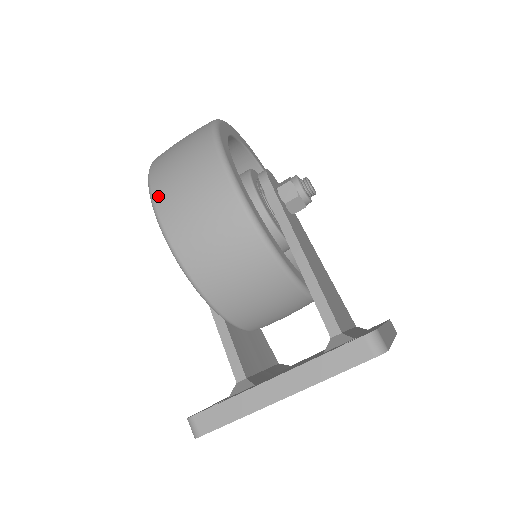
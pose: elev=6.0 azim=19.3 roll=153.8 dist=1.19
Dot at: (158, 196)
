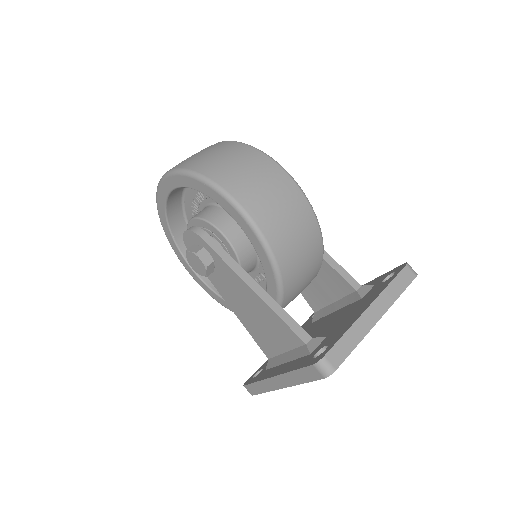
Dot at: (230, 187)
